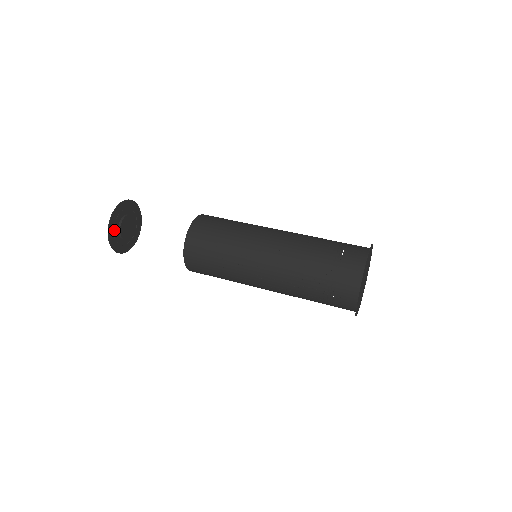
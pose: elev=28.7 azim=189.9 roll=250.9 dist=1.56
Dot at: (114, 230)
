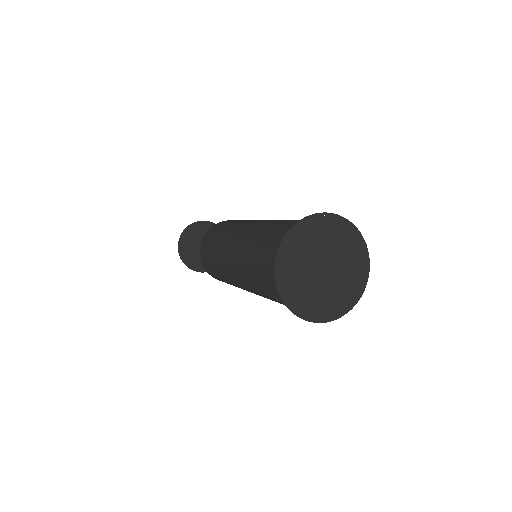
Dot at: (188, 242)
